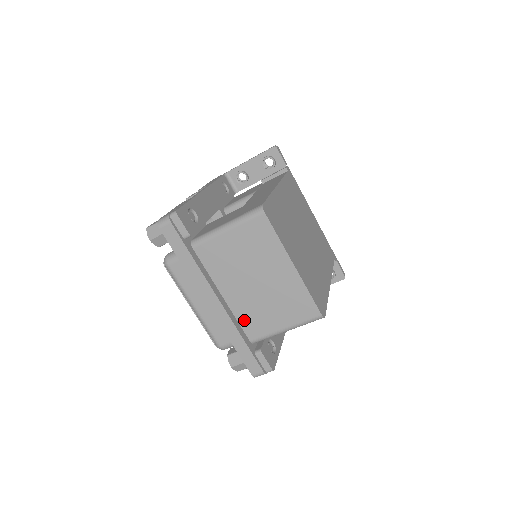
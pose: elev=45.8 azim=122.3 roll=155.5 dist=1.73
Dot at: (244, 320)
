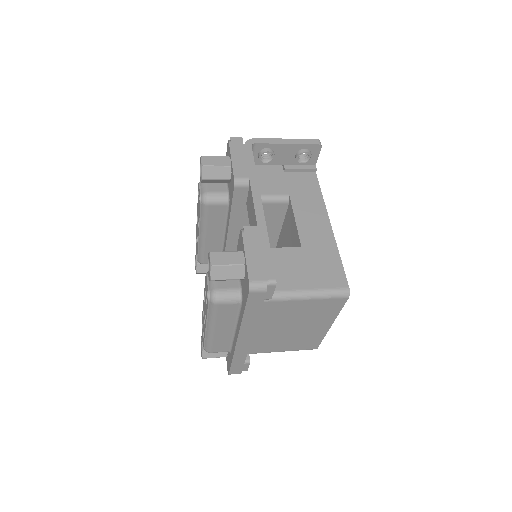
Dot at: (253, 344)
